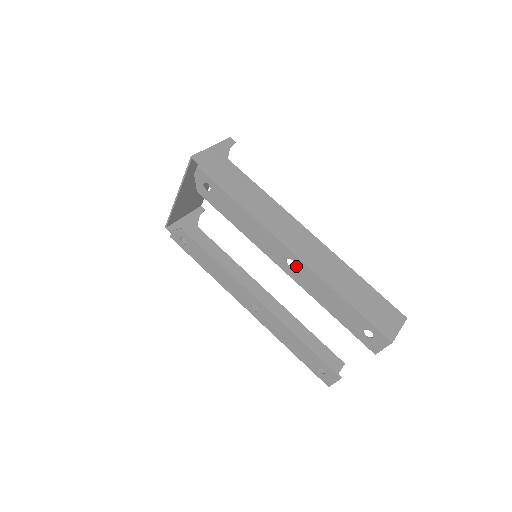
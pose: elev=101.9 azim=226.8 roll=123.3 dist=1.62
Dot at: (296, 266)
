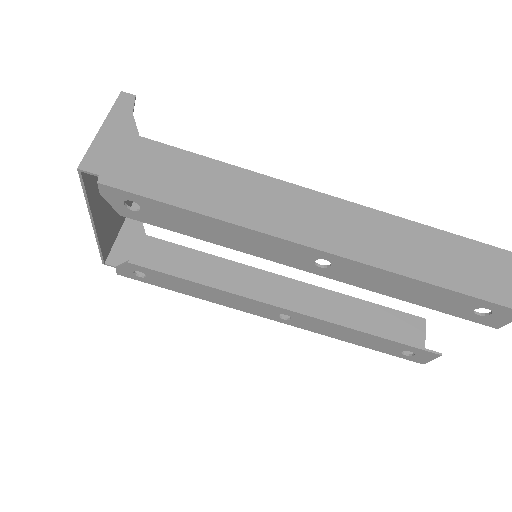
Dot at: (335, 265)
